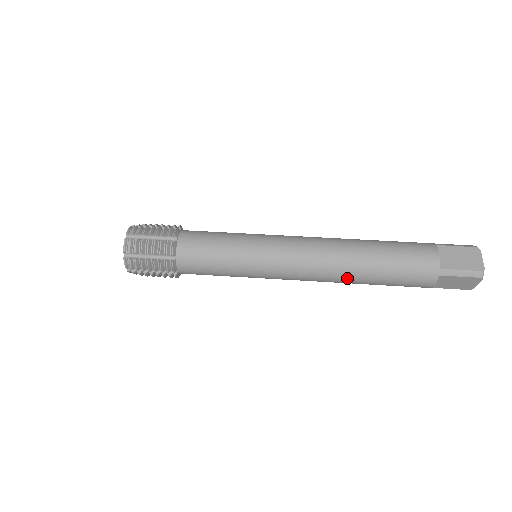
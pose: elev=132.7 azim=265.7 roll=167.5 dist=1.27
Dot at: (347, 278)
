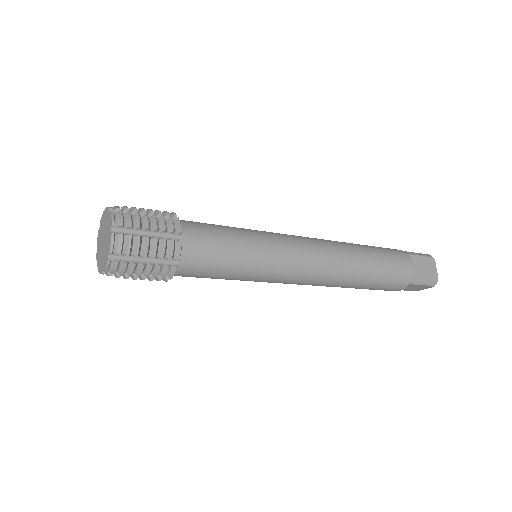
Dot at: (350, 254)
